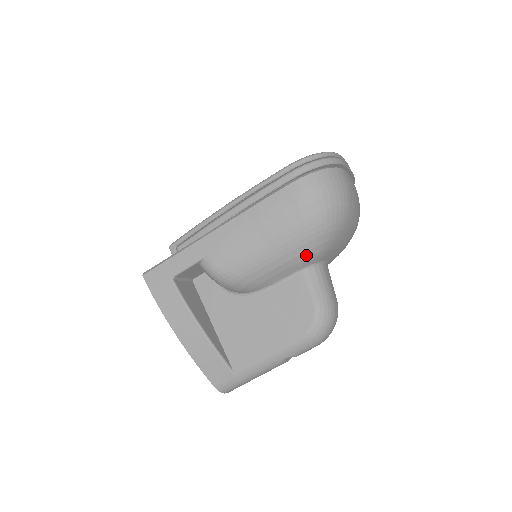
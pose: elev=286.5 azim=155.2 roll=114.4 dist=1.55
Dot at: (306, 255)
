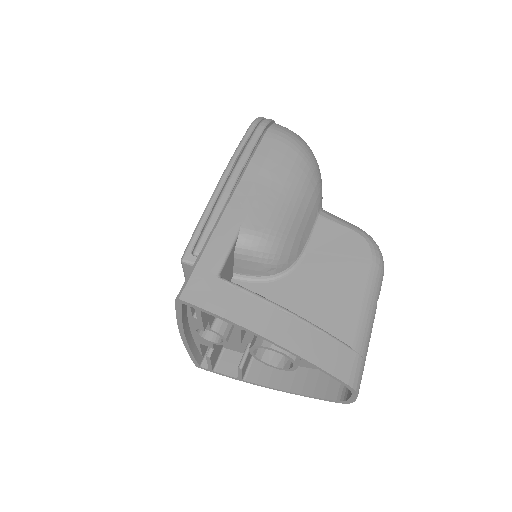
Dot at: (317, 191)
